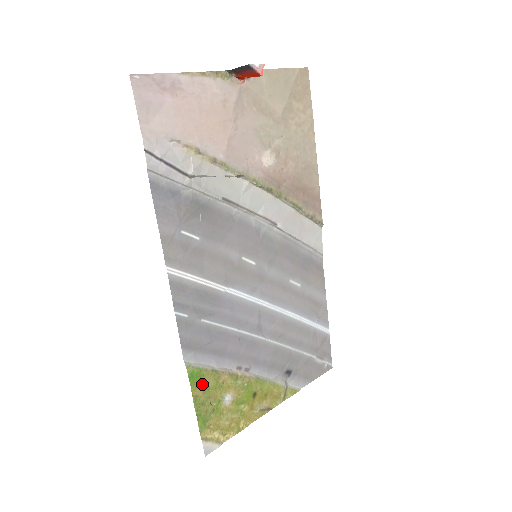
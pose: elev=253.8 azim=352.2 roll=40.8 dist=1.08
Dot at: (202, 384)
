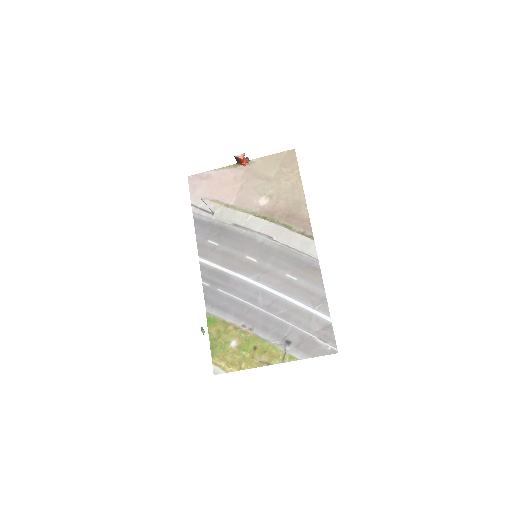
Dot at: (215, 327)
